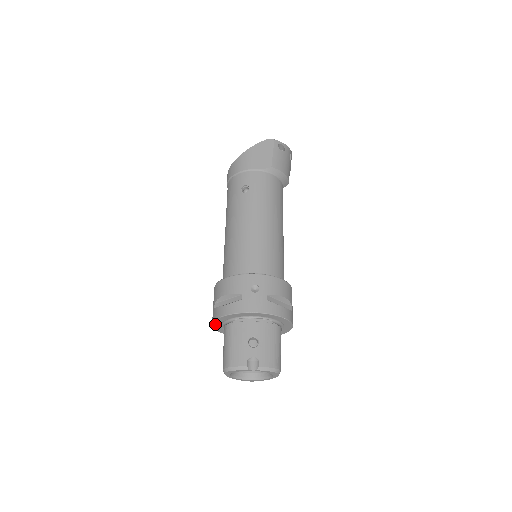
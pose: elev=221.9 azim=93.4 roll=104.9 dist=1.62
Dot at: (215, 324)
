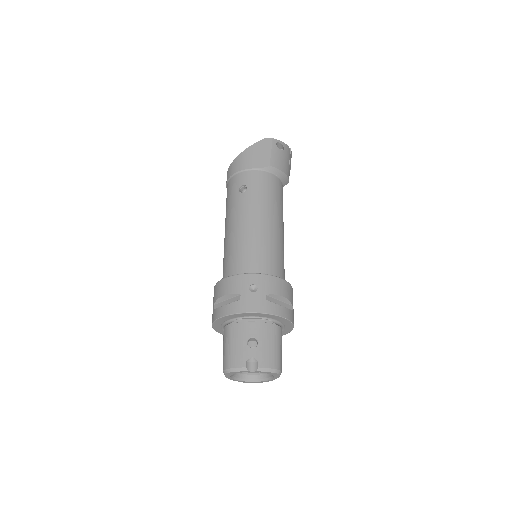
Dot at: (215, 325)
